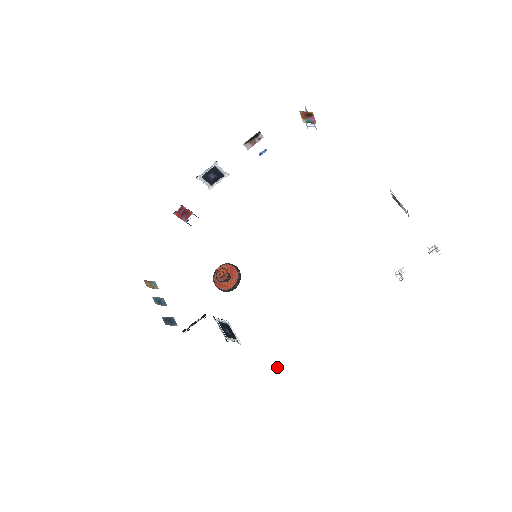
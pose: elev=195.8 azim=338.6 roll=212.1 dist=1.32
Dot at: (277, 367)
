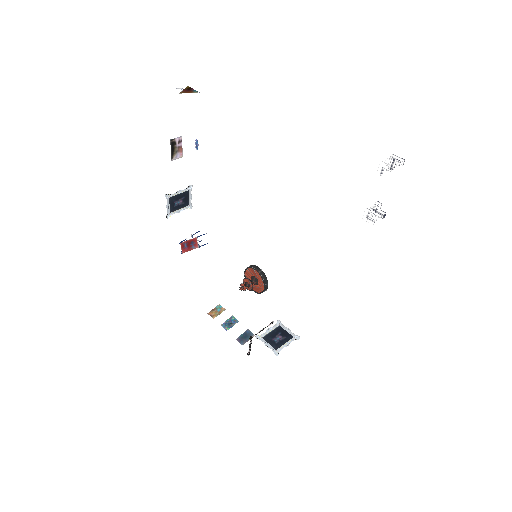
Dot at: (340, 346)
